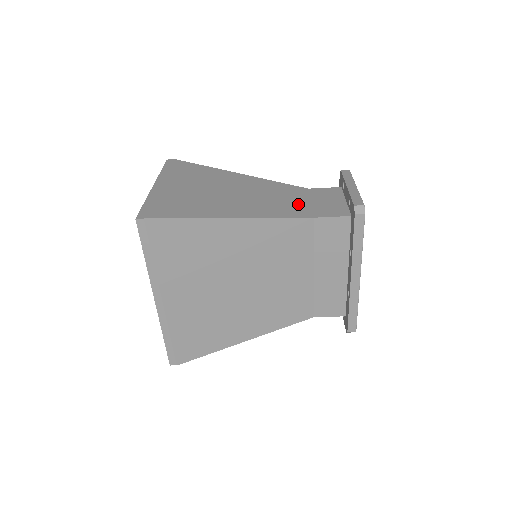
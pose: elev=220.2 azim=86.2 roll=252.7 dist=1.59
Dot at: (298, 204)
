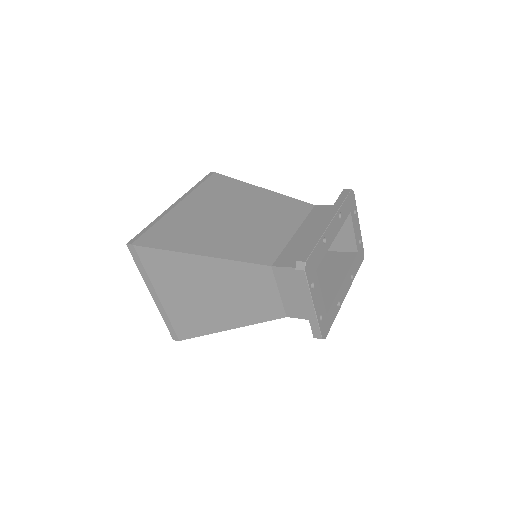
Dot at: (269, 300)
